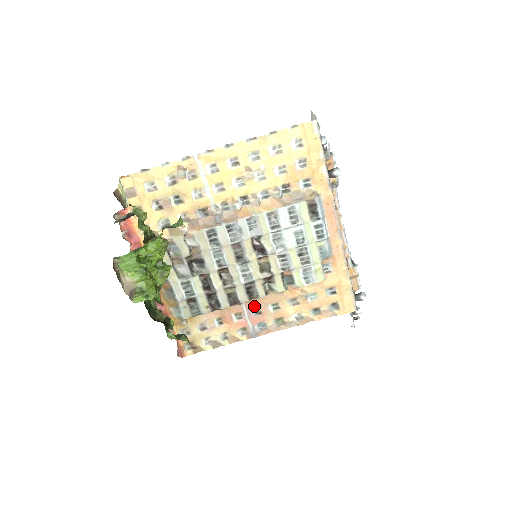
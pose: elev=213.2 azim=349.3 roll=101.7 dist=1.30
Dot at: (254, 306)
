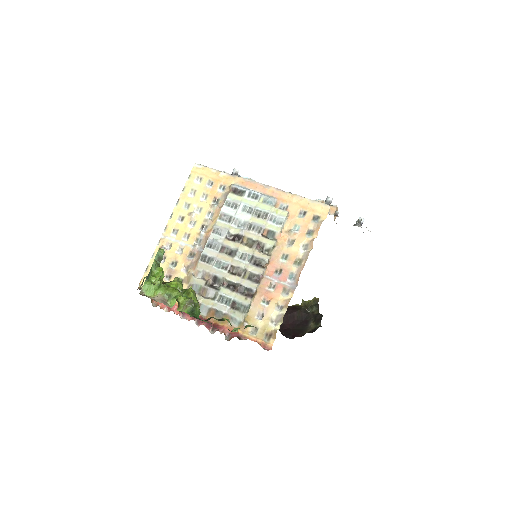
Dot at: (273, 271)
